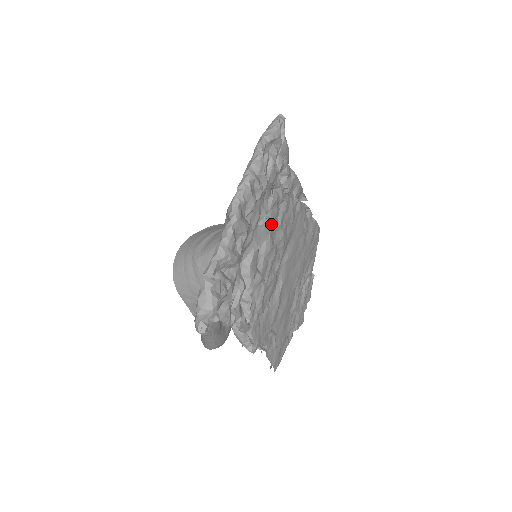
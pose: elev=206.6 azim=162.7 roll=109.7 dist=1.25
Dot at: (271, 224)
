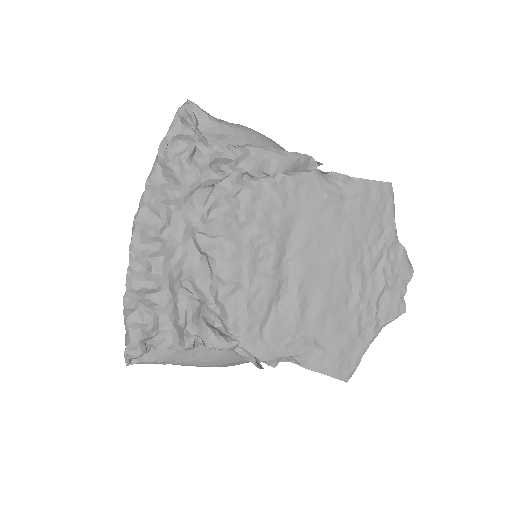
Dot at: (219, 225)
